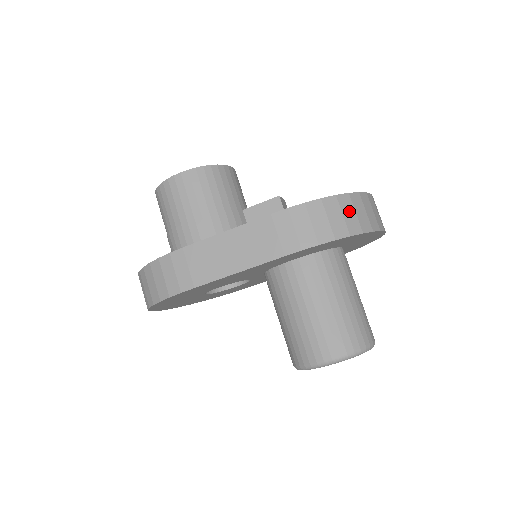
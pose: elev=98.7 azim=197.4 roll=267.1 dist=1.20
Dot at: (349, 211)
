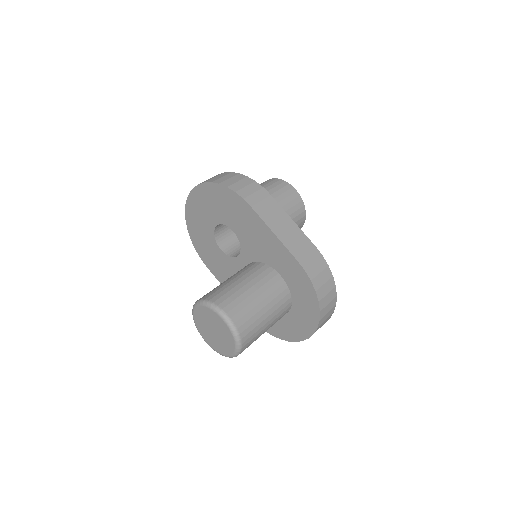
Dot at: (329, 298)
